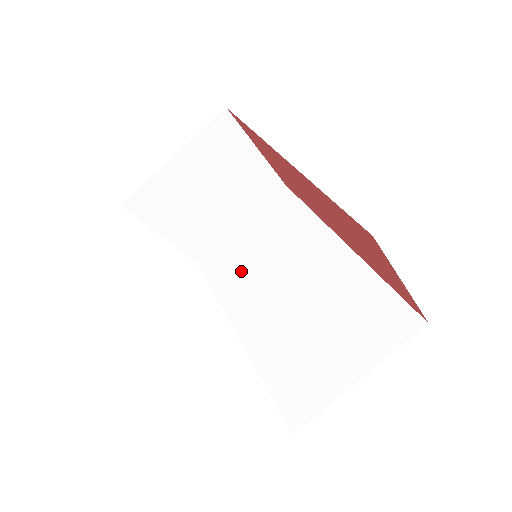
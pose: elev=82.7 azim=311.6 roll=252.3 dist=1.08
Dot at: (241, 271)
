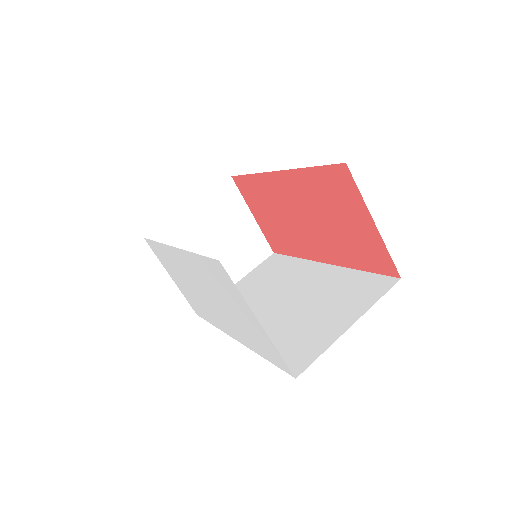
Dot at: occluded
